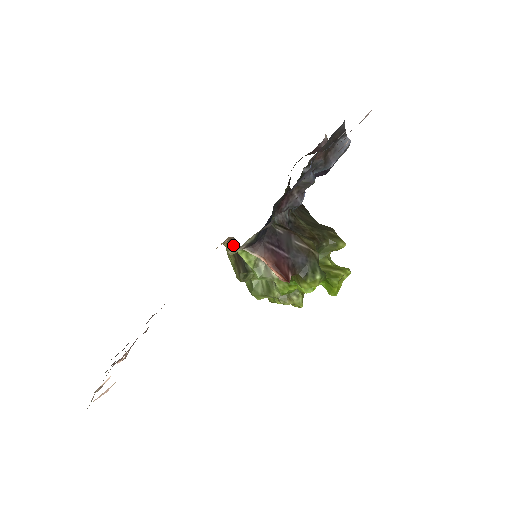
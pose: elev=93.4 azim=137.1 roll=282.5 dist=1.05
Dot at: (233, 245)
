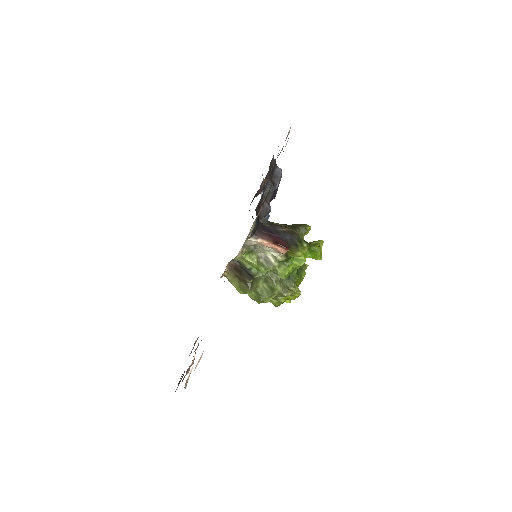
Dot at: (233, 268)
